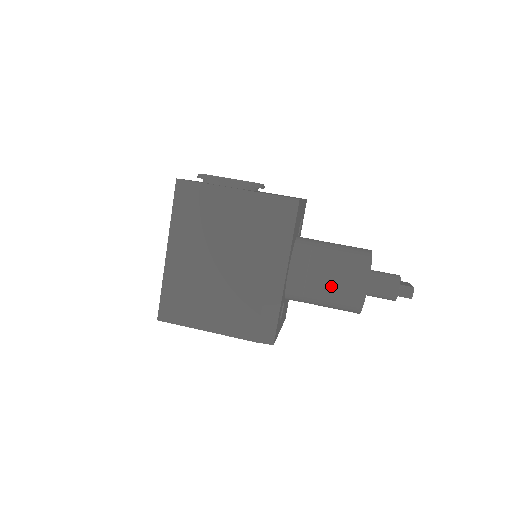
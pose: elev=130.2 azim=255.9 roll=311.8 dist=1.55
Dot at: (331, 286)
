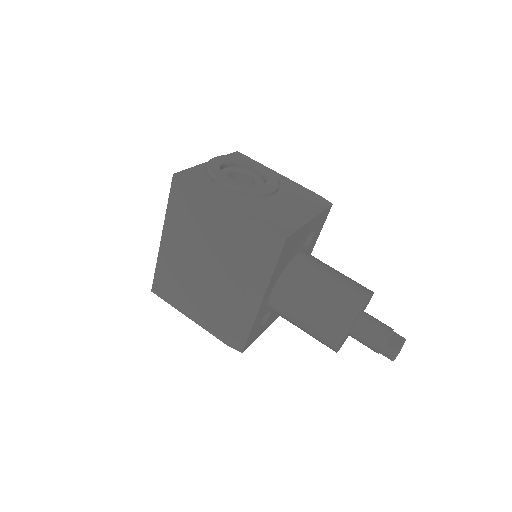
Dot at: (308, 324)
